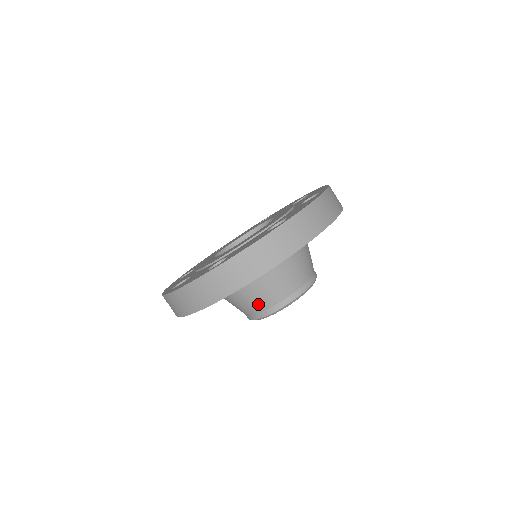
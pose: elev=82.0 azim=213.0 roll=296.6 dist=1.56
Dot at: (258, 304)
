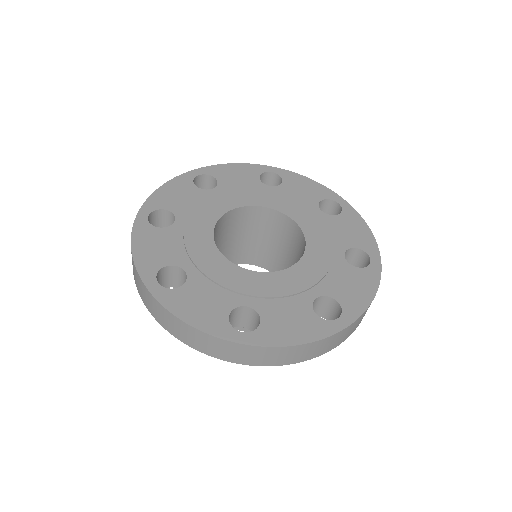
Dot at: occluded
